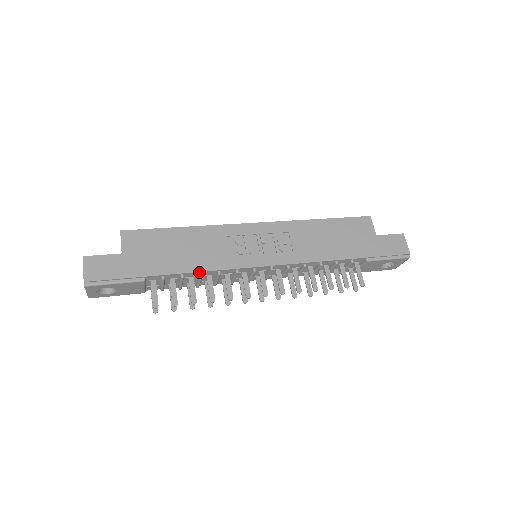
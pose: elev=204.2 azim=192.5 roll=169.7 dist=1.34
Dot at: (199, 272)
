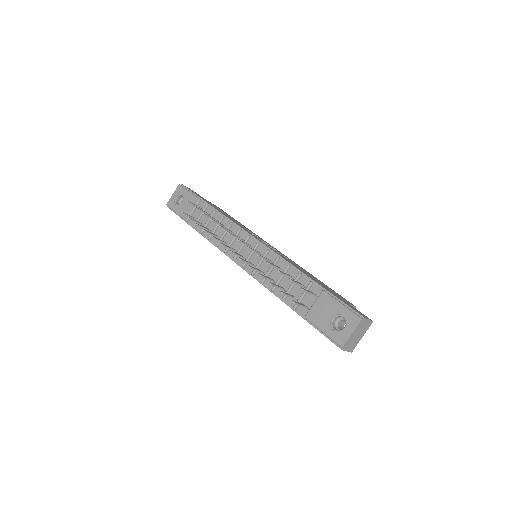
Dot at: (224, 216)
